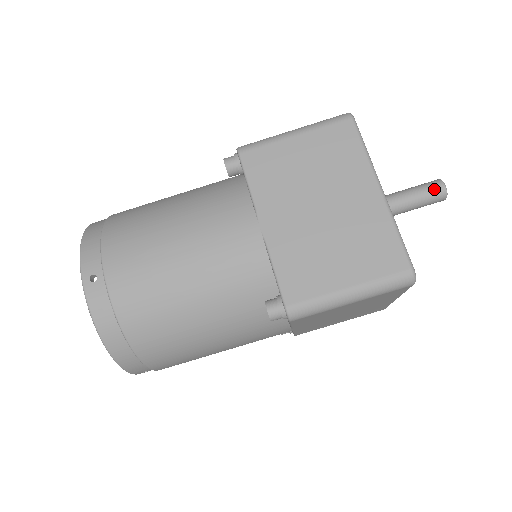
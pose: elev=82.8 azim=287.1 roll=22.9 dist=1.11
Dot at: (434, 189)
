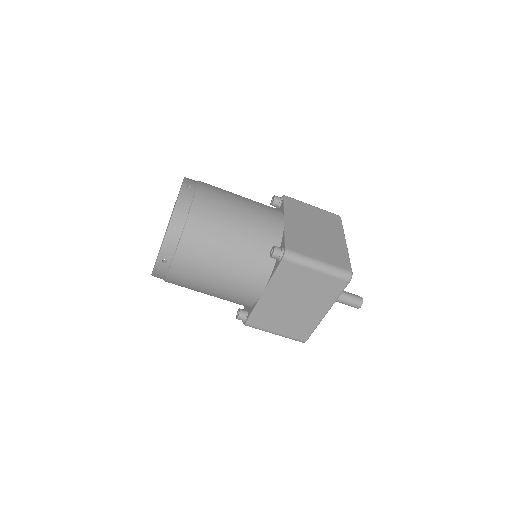
Dot at: (355, 306)
